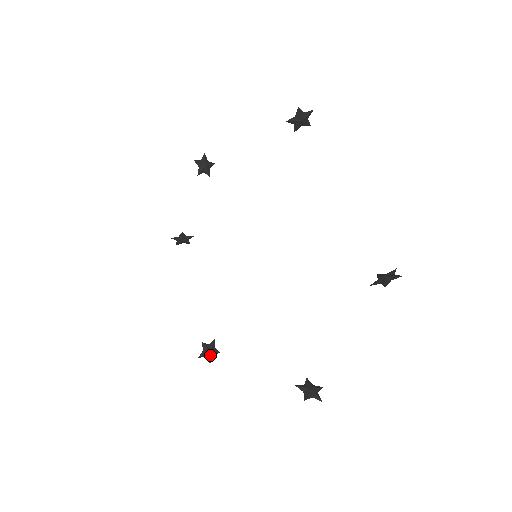
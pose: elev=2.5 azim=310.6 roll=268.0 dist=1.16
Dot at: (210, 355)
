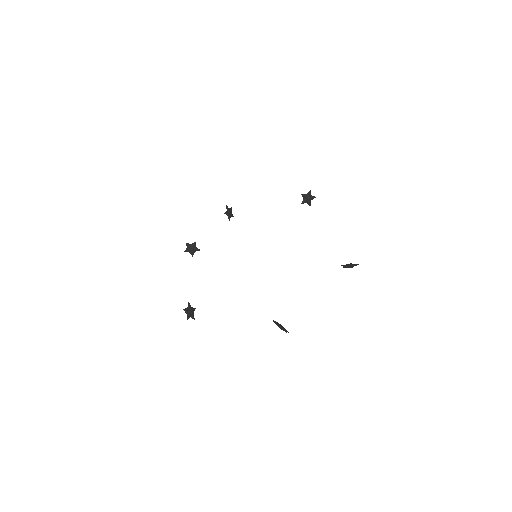
Dot at: (190, 314)
